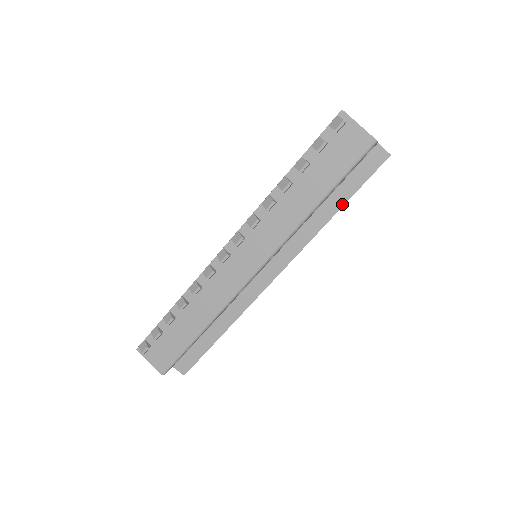
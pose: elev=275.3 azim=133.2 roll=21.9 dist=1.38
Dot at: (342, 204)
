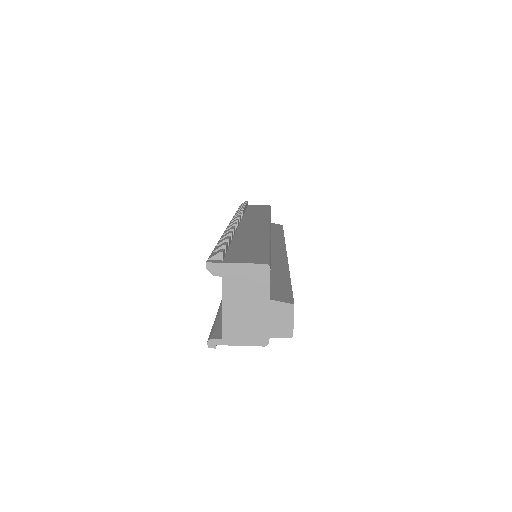
Dot at: (282, 233)
